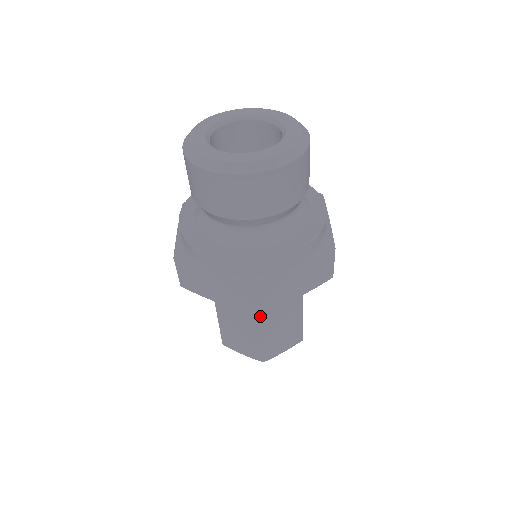
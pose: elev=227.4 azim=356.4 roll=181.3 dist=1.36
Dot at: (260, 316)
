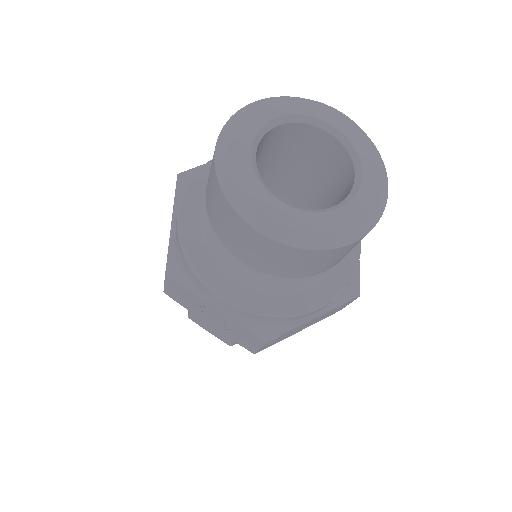
Dot at: occluded
